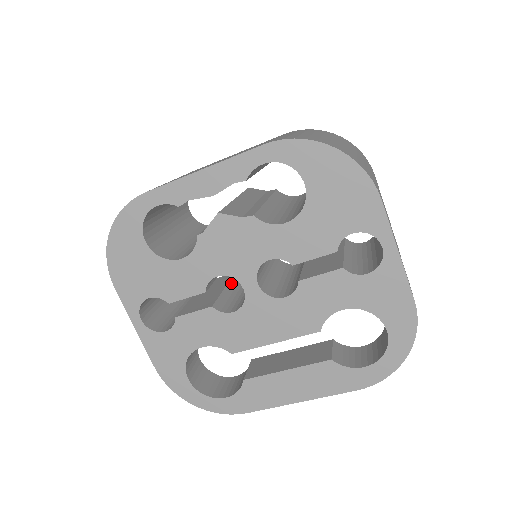
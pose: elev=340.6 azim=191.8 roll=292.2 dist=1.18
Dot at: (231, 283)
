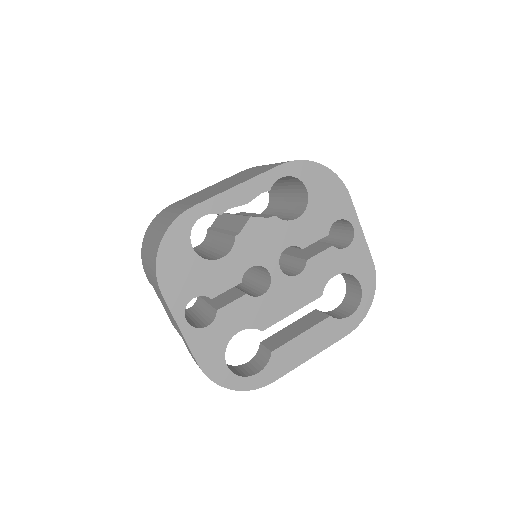
Dot at: occluded
